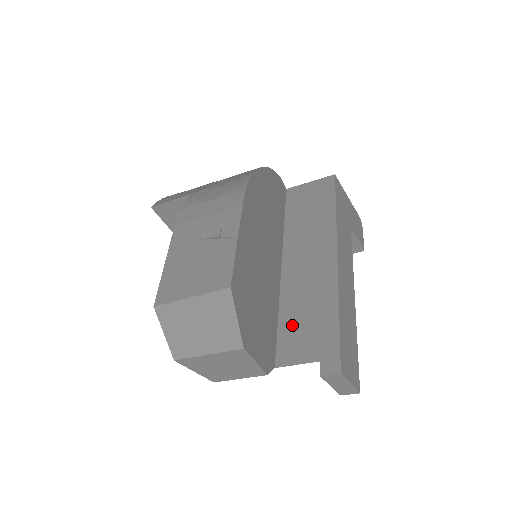
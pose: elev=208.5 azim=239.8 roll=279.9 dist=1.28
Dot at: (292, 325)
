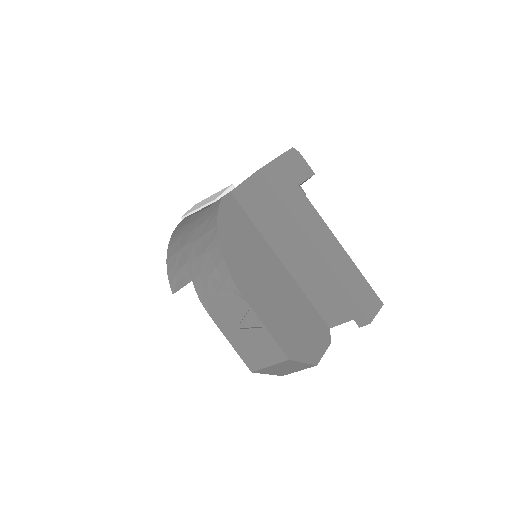
Dot at: (320, 301)
